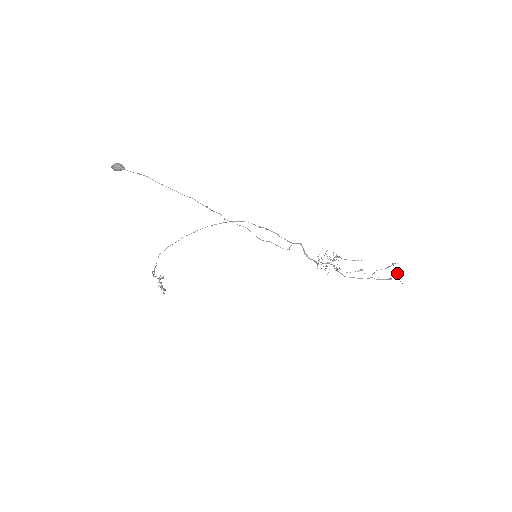
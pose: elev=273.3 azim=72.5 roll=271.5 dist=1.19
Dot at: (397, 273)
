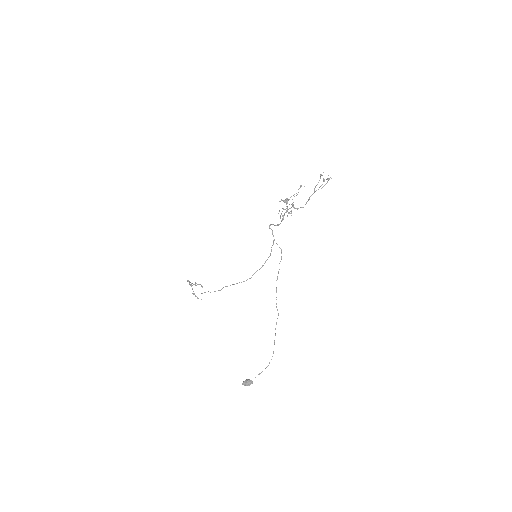
Dot at: occluded
